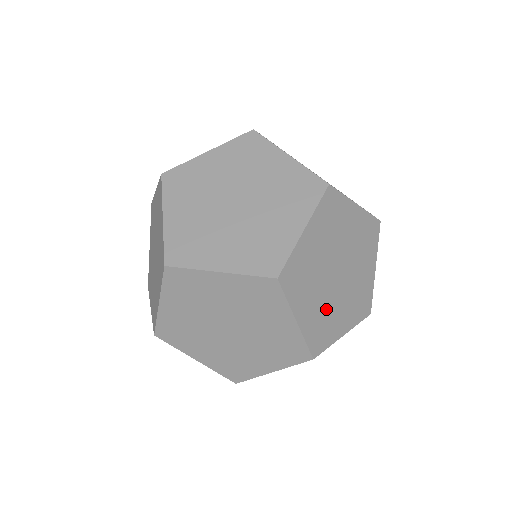
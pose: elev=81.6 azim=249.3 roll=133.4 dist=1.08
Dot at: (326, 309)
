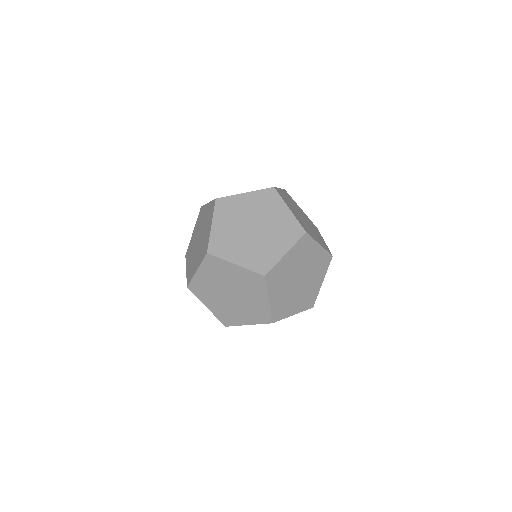
Dot at: (305, 293)
